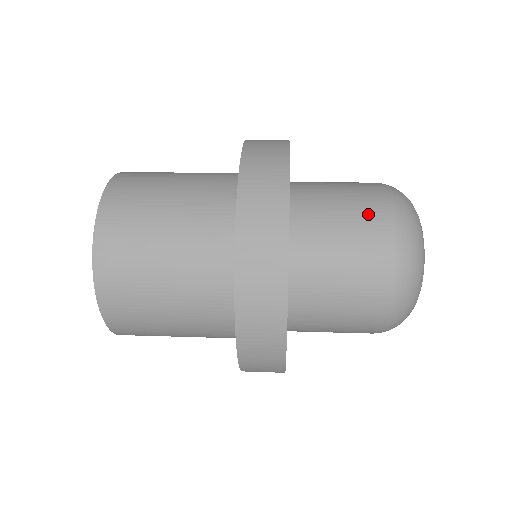
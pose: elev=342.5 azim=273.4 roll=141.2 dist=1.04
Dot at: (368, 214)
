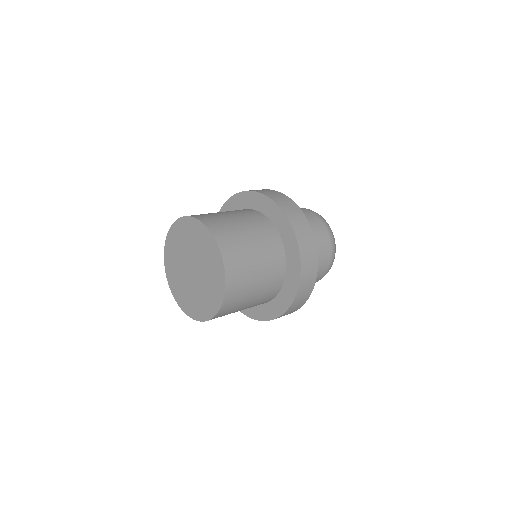
Dot at: (309, 214)
